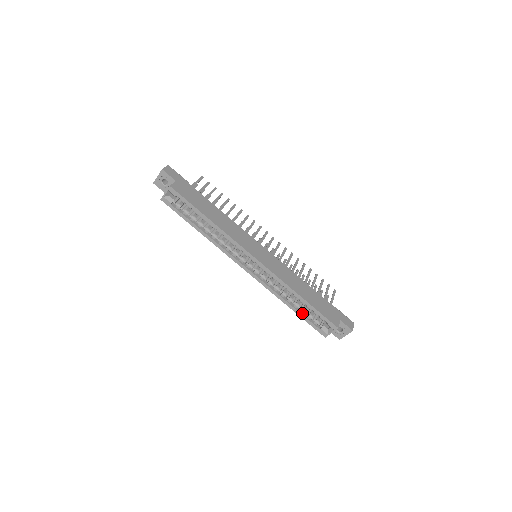
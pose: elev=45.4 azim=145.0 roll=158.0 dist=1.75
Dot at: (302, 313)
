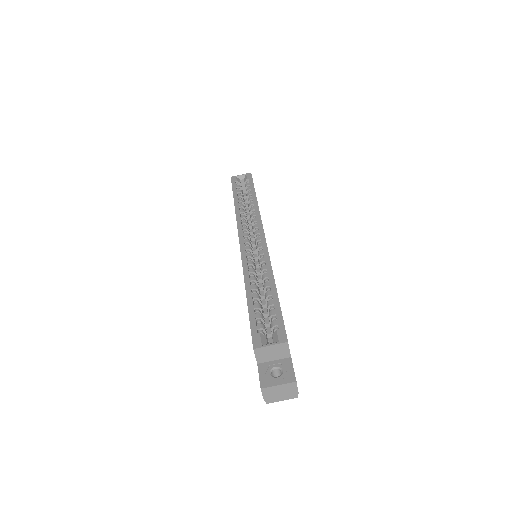
Dot at: (254, 307)
